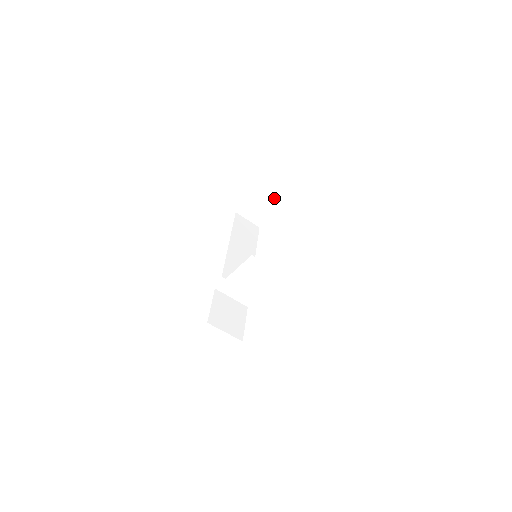
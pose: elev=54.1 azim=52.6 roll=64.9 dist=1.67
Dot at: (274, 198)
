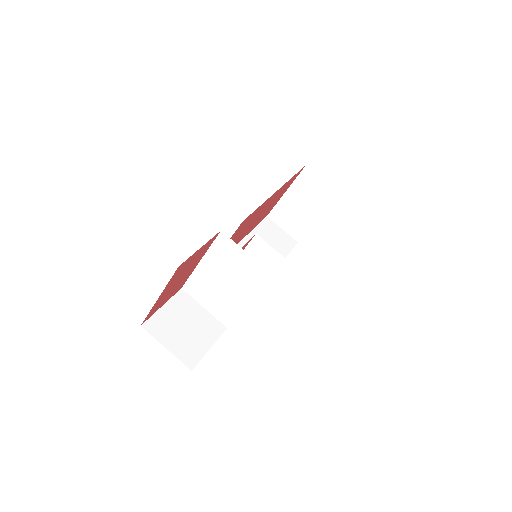
Dot at: (316, 196)
